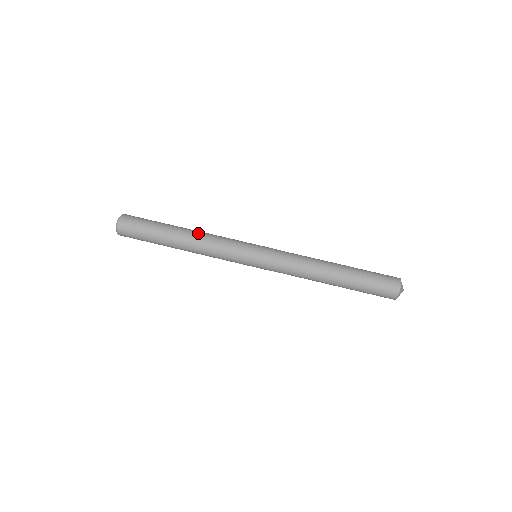
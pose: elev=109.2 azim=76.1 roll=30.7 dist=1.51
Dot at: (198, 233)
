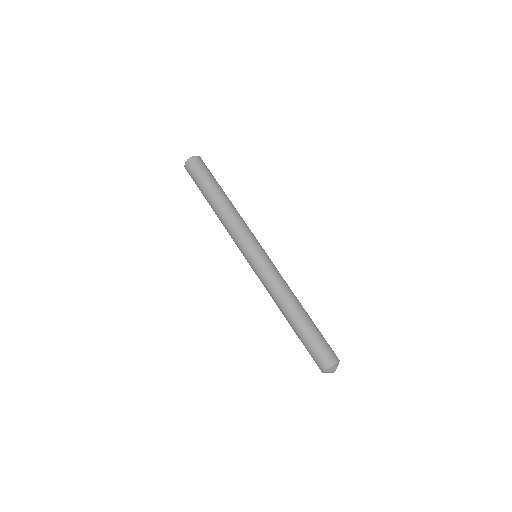
Dot at: (233, 207)
